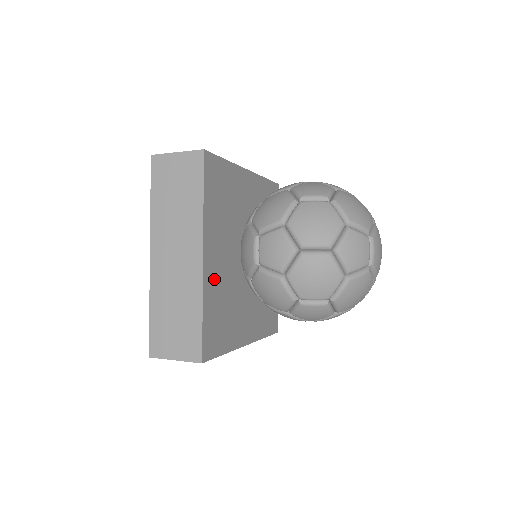
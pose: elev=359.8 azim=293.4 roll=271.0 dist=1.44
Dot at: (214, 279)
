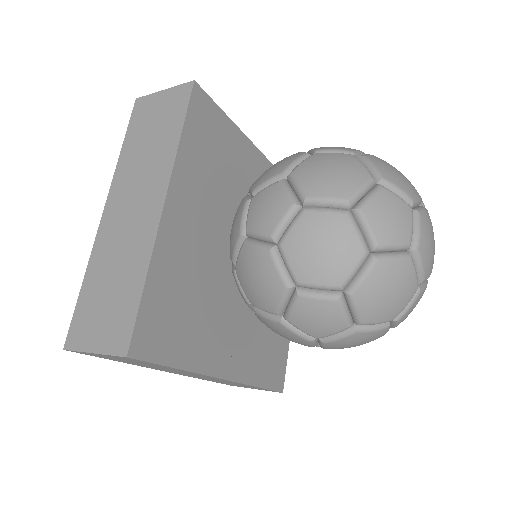
Dot at: (178, 248)
